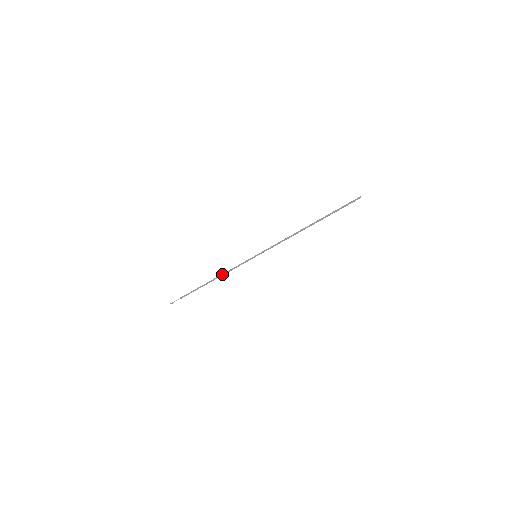
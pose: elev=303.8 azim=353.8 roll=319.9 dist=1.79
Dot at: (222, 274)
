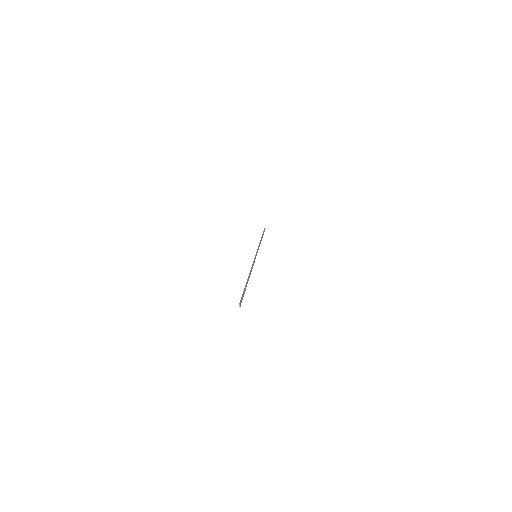
Dot at: occluded
